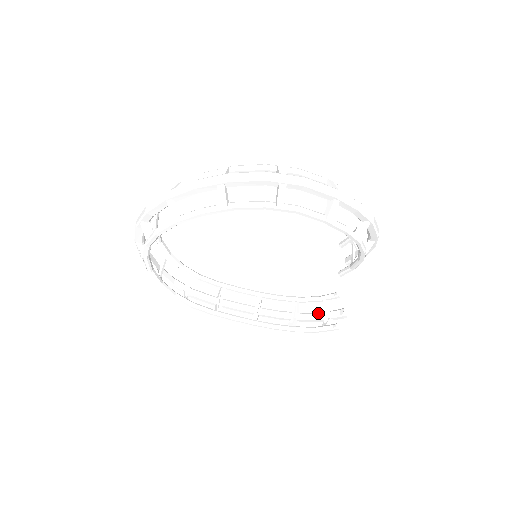
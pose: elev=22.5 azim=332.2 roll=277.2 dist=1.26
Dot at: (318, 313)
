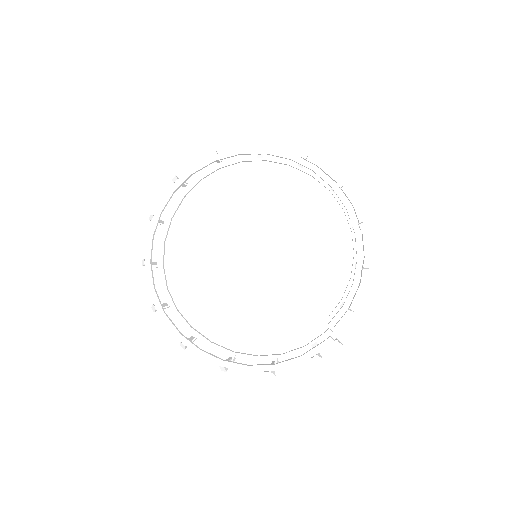
Dot at: occluded
